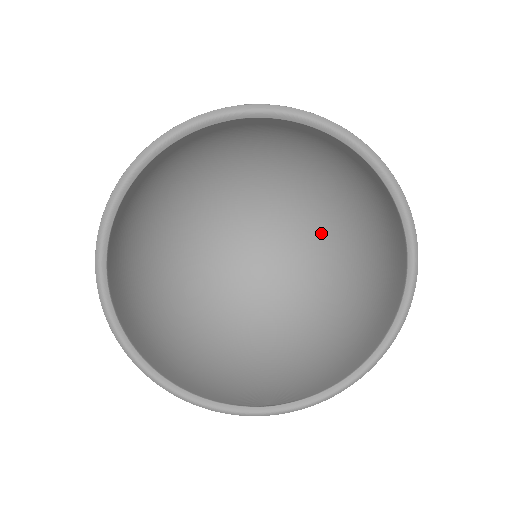
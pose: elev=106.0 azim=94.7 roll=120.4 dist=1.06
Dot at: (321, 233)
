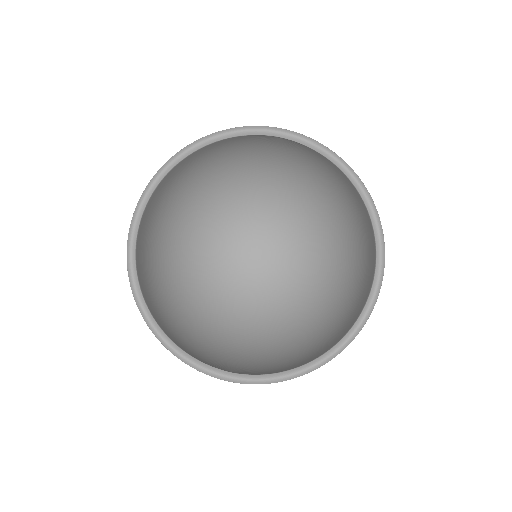
Dot at: (313, 261)
